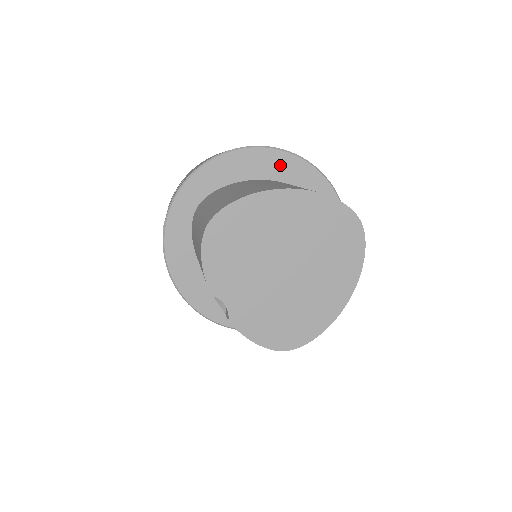
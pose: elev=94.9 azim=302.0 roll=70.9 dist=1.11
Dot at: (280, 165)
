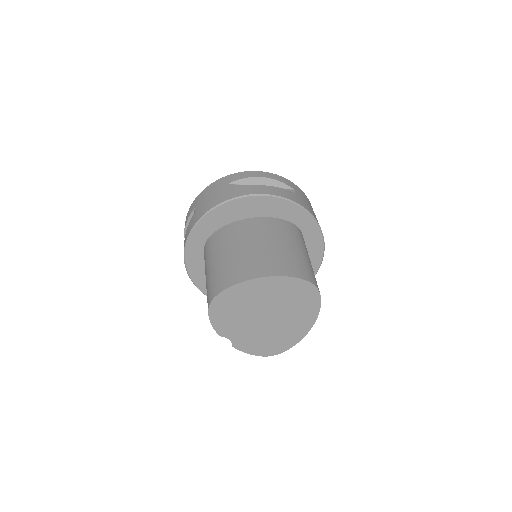
Dot at: (266, 206)
